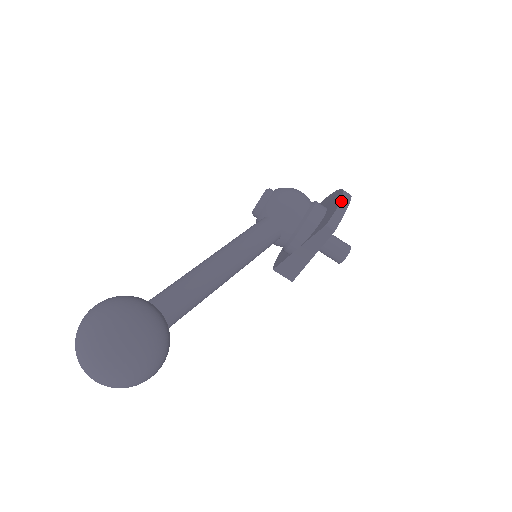
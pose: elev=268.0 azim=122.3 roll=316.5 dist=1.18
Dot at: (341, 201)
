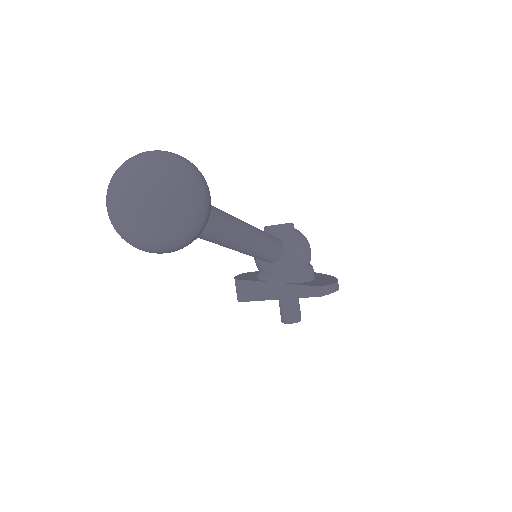
Dot at: (337, 282)
